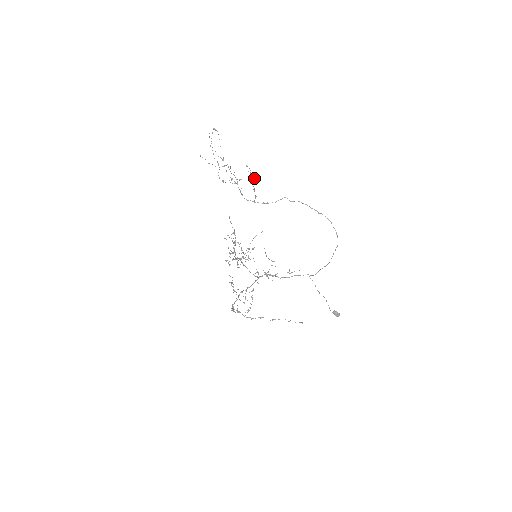
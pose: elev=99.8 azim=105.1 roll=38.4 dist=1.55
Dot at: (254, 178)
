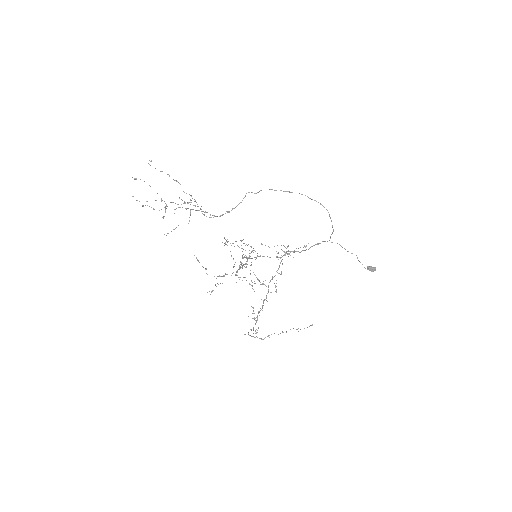
Dot at: occluded
